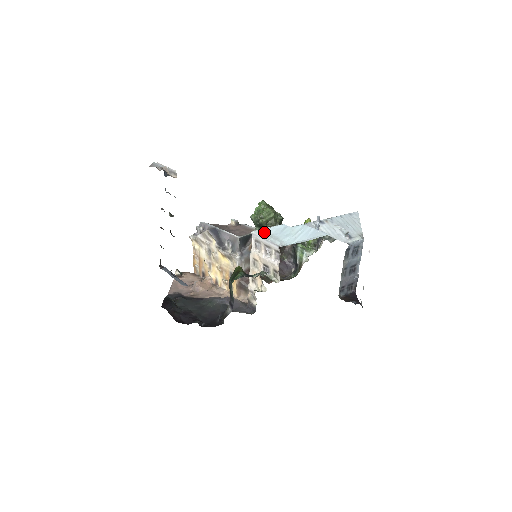
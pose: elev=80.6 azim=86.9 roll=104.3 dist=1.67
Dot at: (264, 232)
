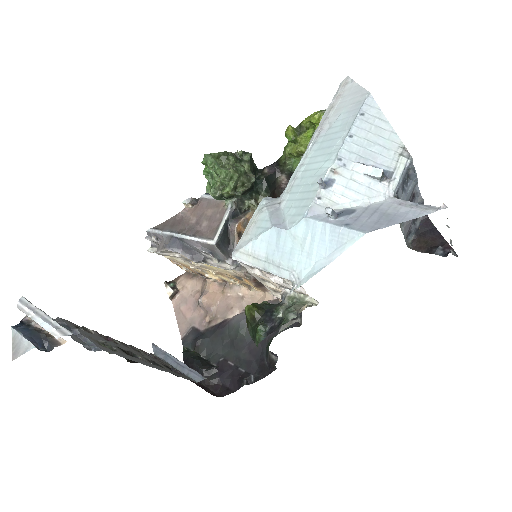
Dot at: (251, 255)
